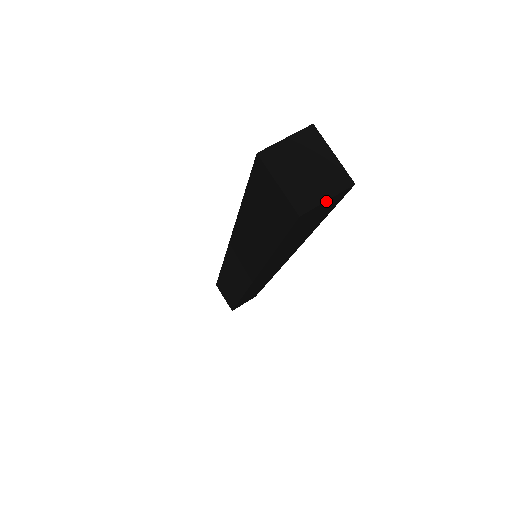
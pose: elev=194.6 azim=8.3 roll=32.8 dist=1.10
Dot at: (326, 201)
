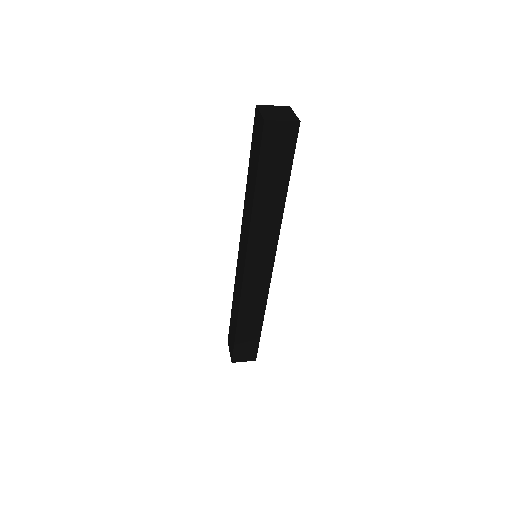
Dot at: (282, 122)
